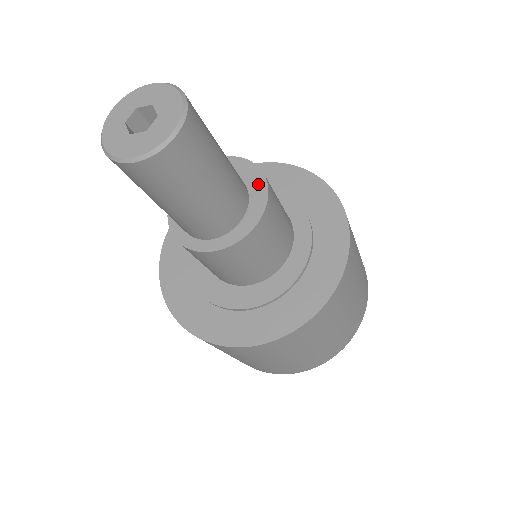
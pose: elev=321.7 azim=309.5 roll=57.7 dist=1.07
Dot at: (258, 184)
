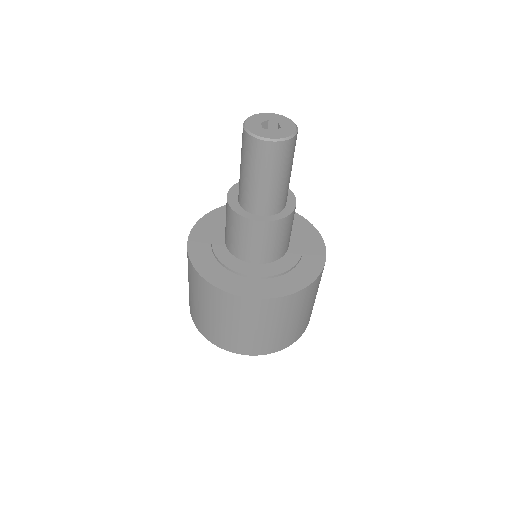
Dot at: occluded
